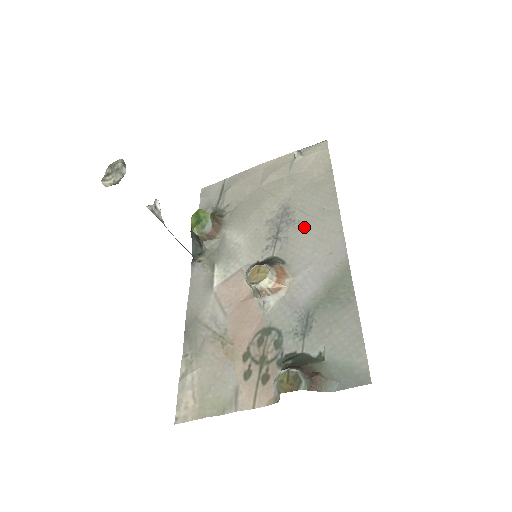
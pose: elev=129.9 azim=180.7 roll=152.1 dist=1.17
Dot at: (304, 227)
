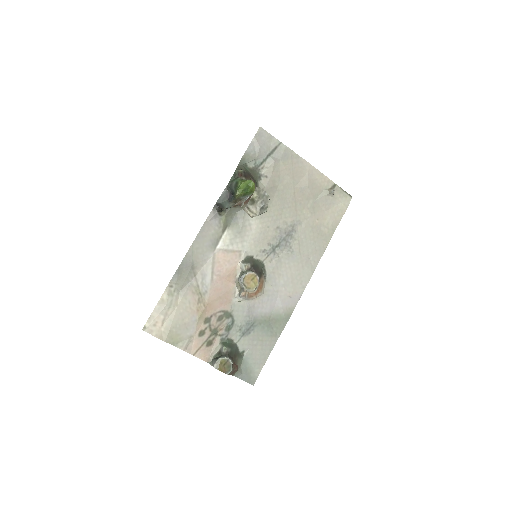
Dot at: (292, 260)
